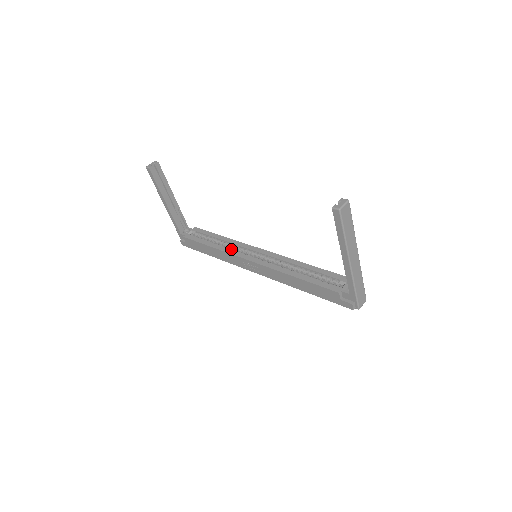
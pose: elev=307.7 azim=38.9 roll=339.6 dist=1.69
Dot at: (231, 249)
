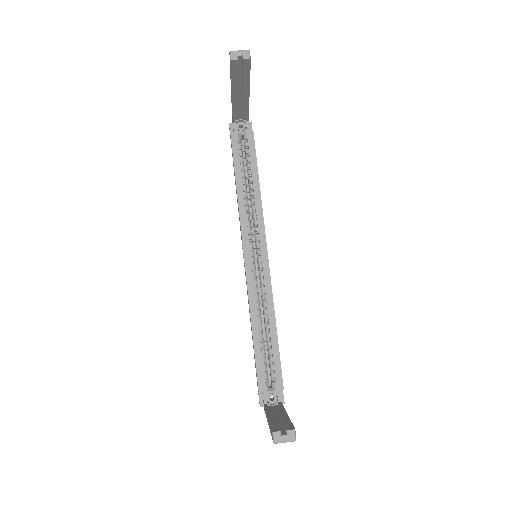
Dot at: (248, 216)
